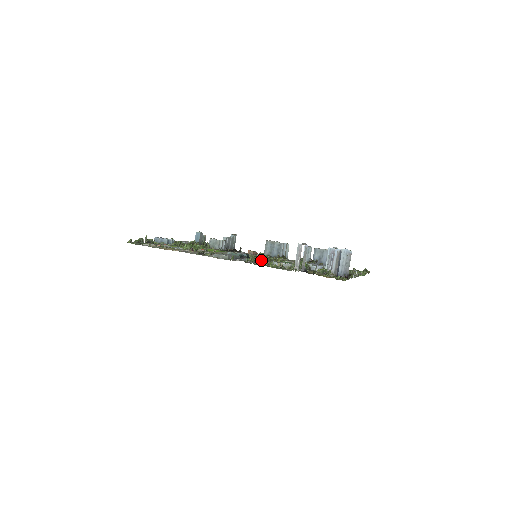
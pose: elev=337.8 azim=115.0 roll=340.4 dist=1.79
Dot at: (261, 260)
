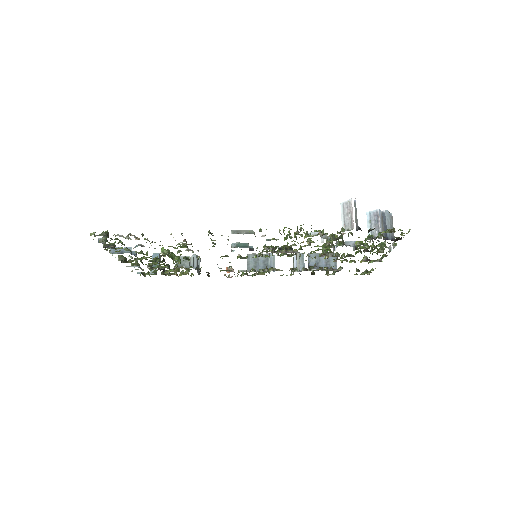
Dot at: (290, 236)
